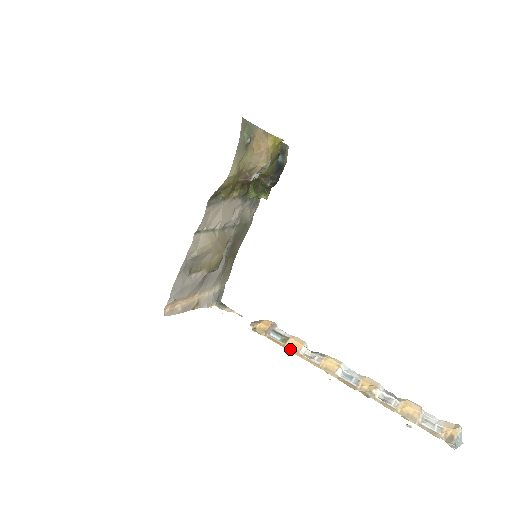
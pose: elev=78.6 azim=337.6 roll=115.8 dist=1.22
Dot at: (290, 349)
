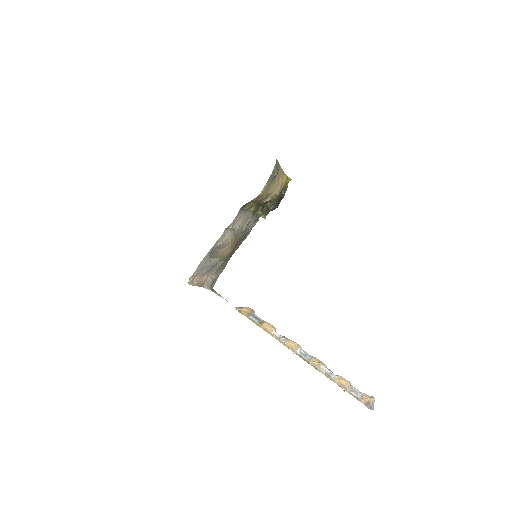
Dot at: (265, 329)
